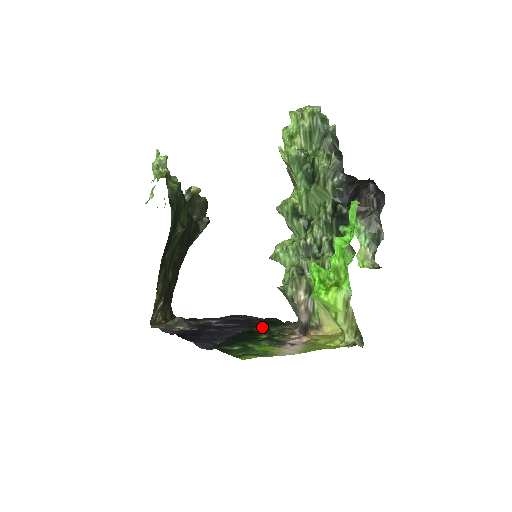
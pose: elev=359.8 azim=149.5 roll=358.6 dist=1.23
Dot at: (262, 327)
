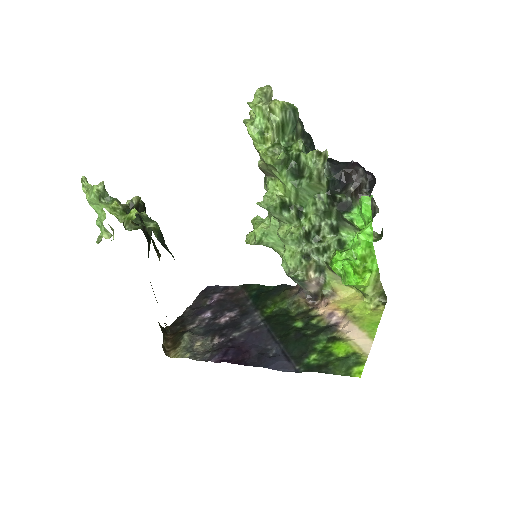
Dot at: (266, 305)
